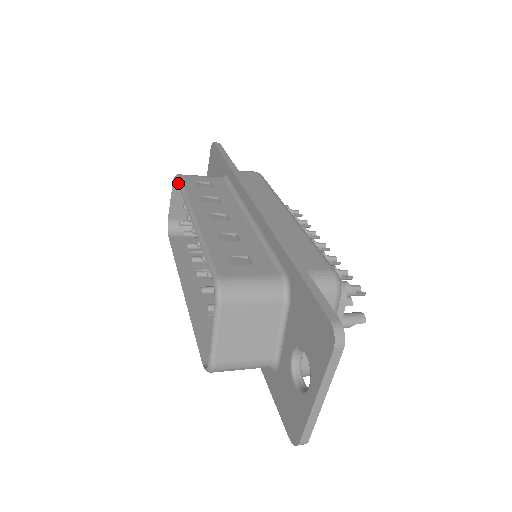
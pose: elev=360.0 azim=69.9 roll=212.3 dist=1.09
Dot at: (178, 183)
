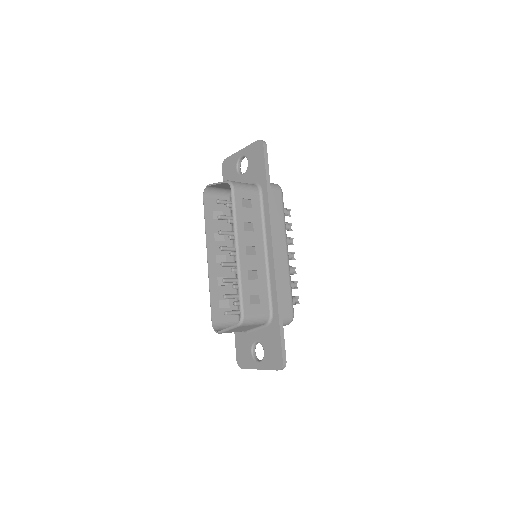
Dot at: (232, 199)
